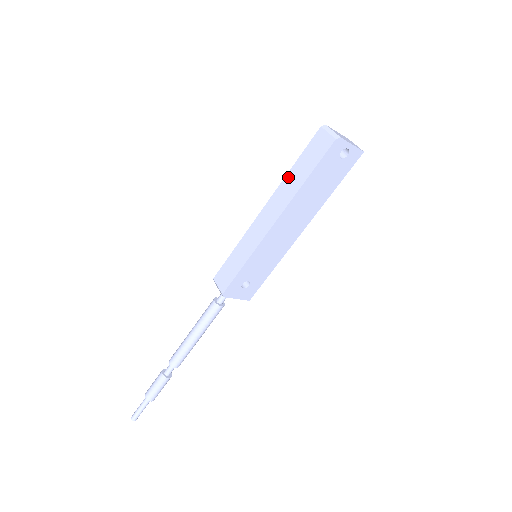
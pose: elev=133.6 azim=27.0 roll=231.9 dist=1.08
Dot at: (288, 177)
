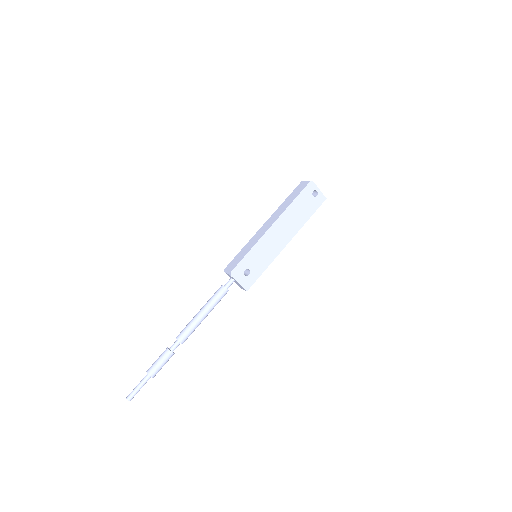
Dot at: (282, 205)
